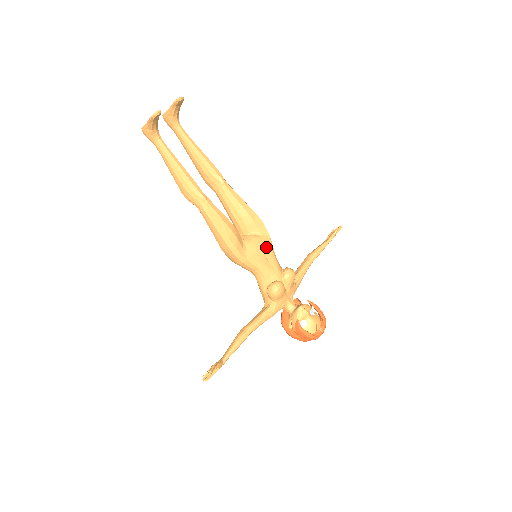
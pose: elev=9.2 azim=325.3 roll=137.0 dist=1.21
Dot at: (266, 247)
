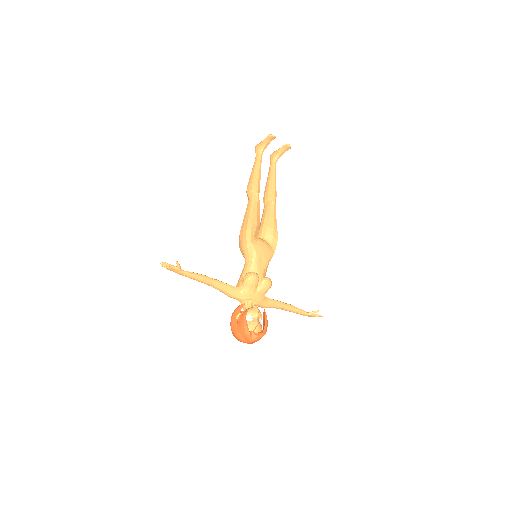
Dot at: (268, 252)
